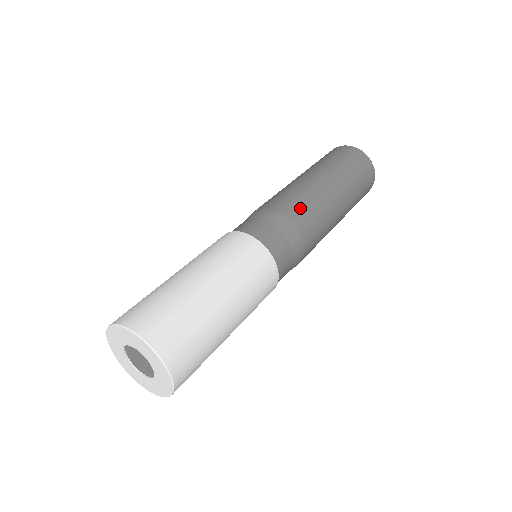
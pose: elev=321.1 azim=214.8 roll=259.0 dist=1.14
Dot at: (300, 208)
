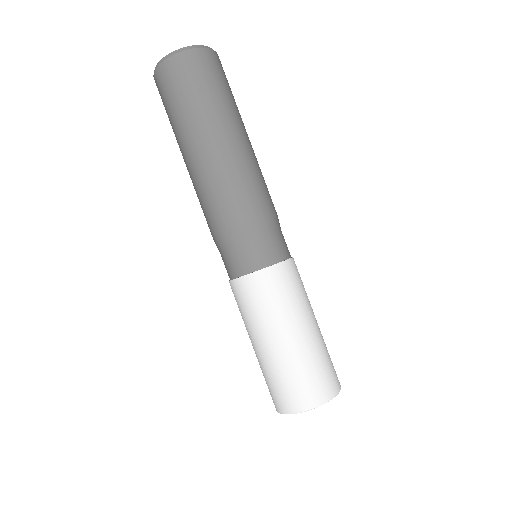
Dot at: occluded
